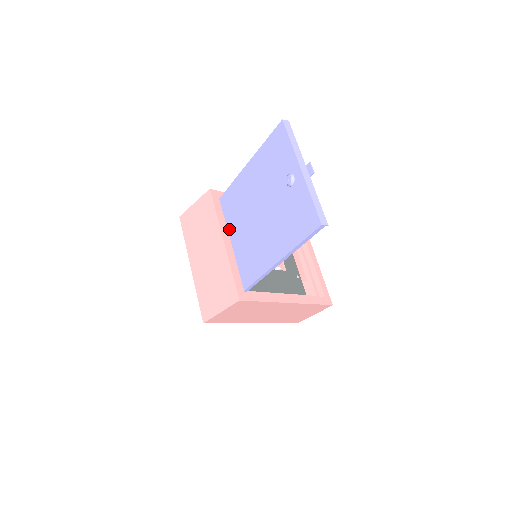
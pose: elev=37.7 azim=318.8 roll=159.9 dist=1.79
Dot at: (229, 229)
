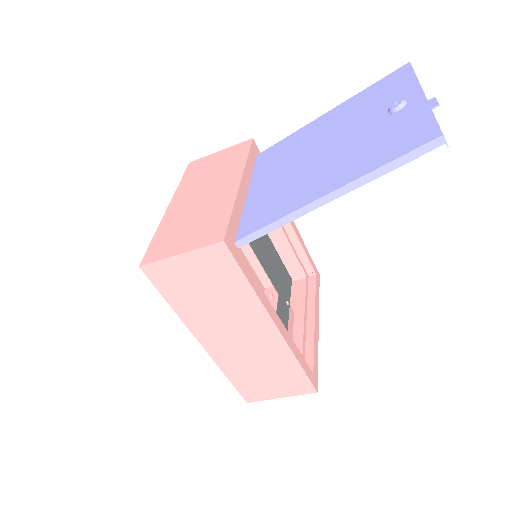
Dot at: (253, 179)
